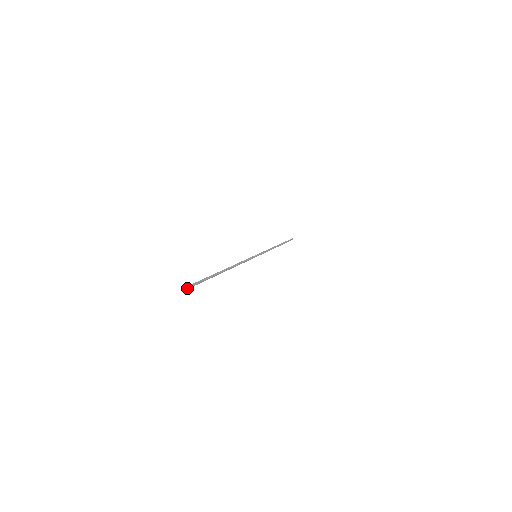
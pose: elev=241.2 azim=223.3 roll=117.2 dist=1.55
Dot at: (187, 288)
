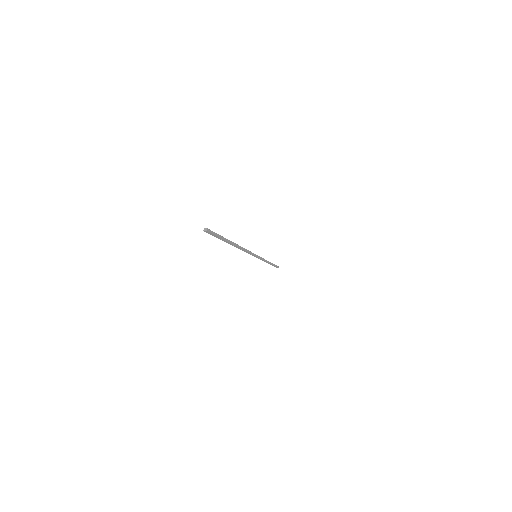
Dot at: (204, 230)
